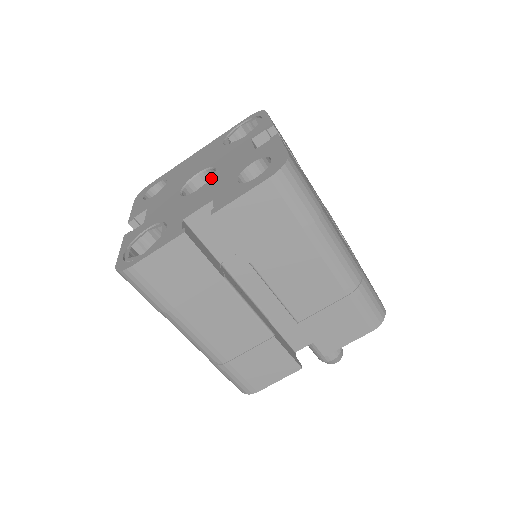
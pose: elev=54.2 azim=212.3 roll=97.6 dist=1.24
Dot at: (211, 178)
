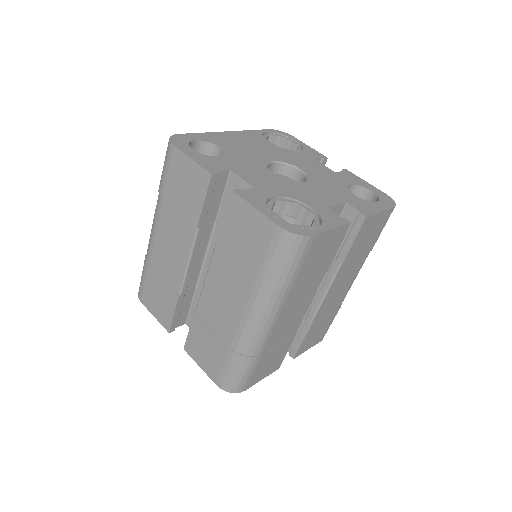
Dot at: (309, 177)
